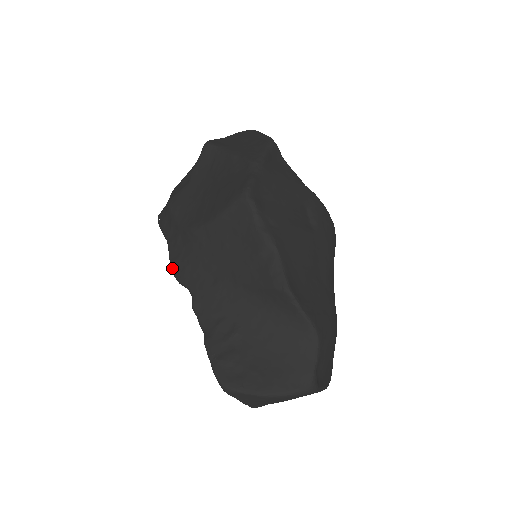
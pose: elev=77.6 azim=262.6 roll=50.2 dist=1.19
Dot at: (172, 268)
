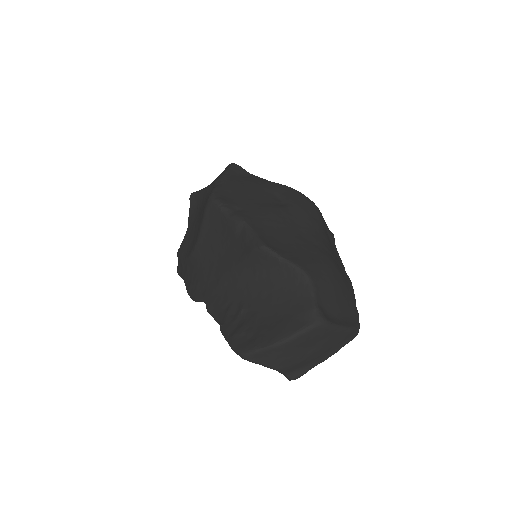
Dot at: (189, 294)
